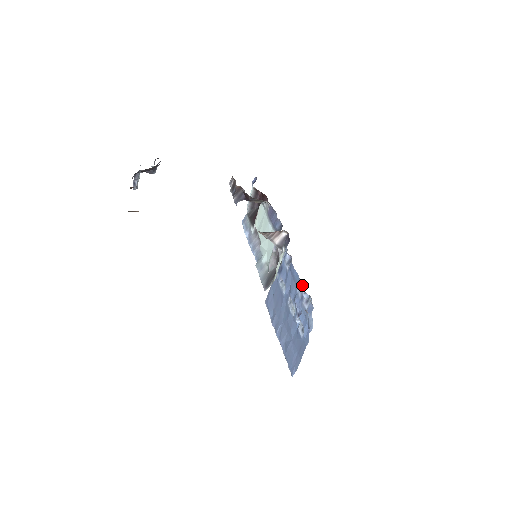
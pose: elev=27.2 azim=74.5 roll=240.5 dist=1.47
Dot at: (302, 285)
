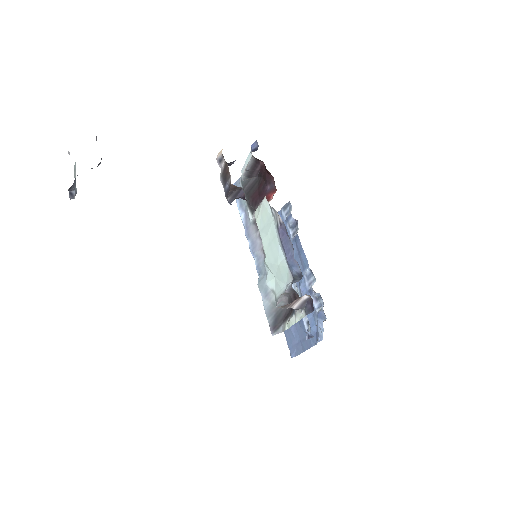
Dot at: (311, 273)
